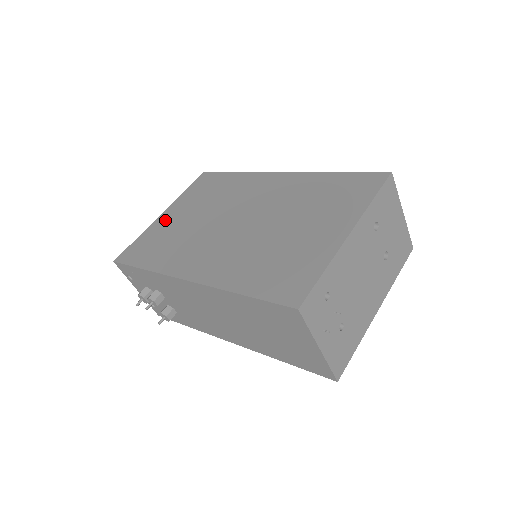
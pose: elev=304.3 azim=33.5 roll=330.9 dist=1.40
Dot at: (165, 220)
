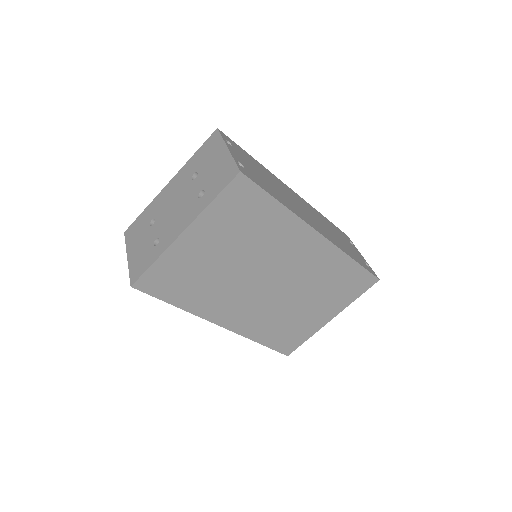
Dot at: (190, 248)
